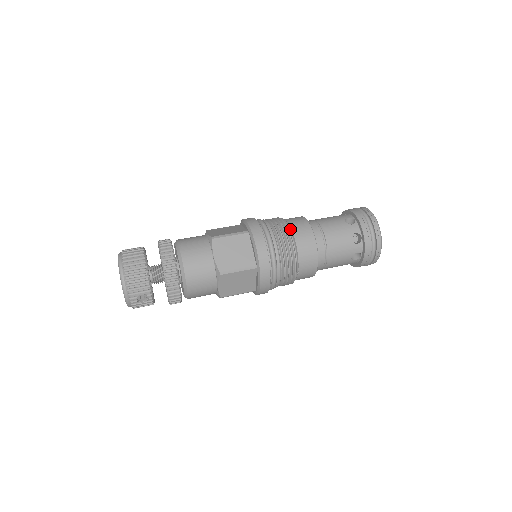
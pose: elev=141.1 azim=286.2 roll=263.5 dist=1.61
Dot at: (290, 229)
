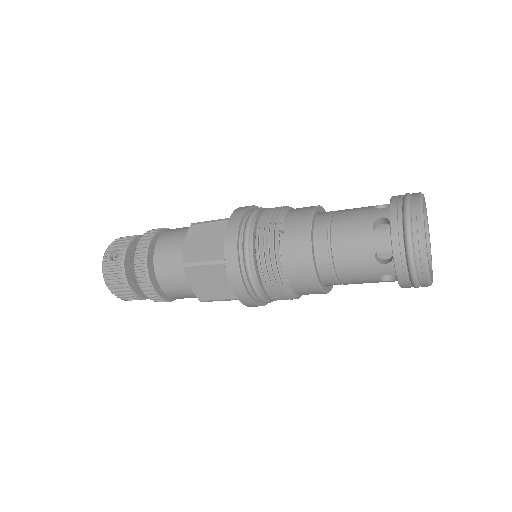
Dot at: occluded
